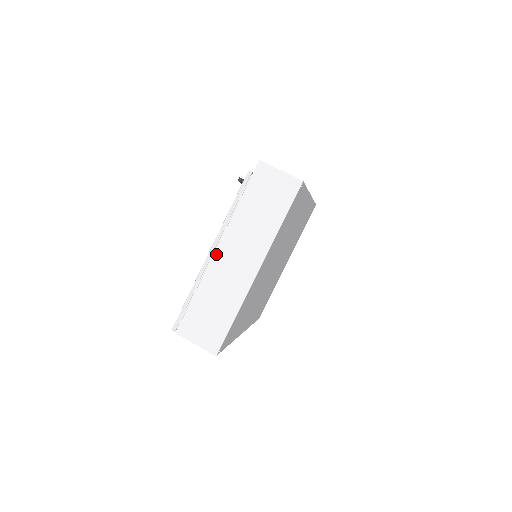
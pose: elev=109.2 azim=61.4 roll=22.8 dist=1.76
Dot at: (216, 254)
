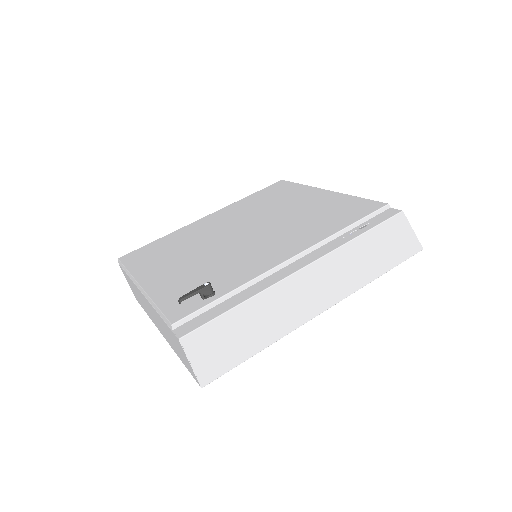
Dot at: (142, 294)
